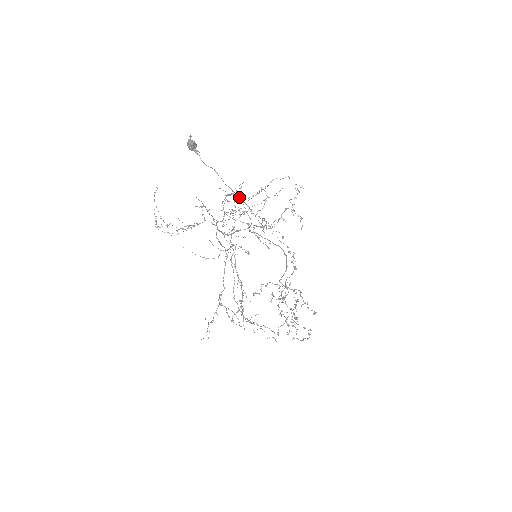
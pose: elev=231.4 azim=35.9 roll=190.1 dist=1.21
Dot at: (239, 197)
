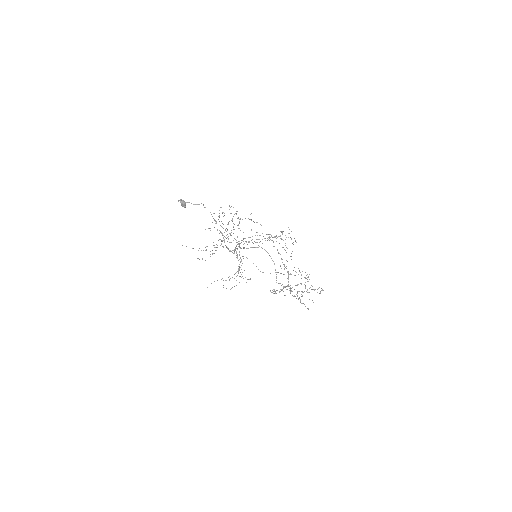
Dot at: (222, 227)
